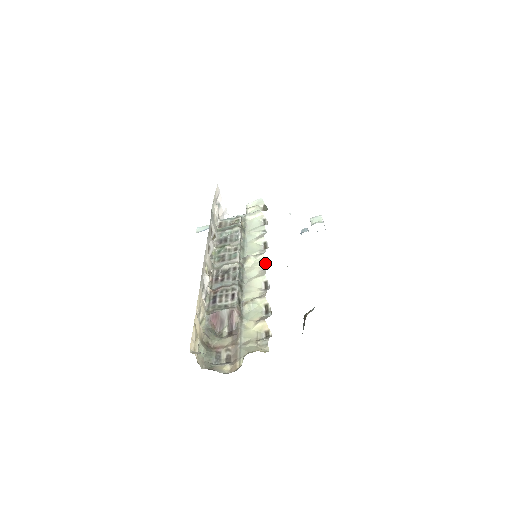
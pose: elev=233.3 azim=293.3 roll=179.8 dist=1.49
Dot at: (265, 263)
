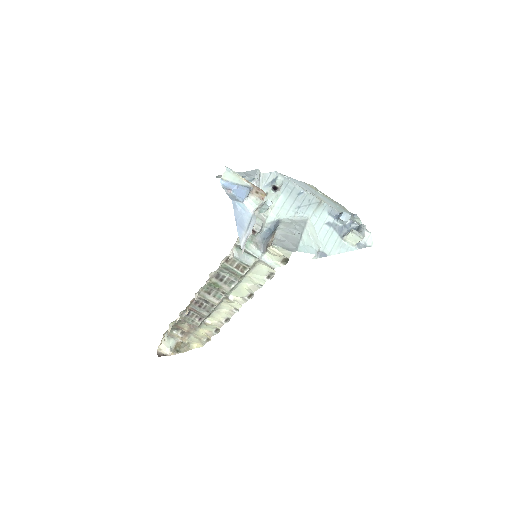
Dot at: (238, 310)
